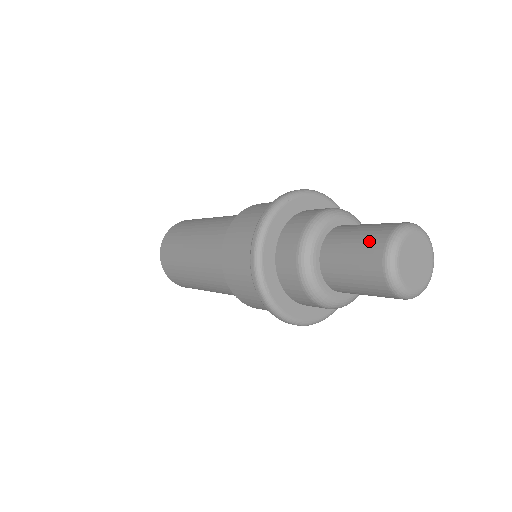
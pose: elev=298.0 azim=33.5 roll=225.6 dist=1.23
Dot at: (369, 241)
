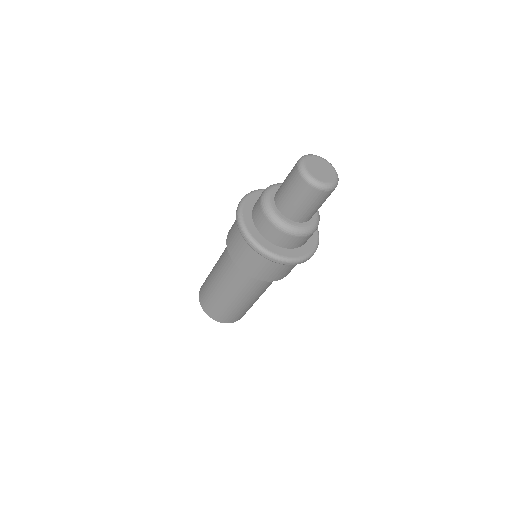
Dot at: (296, 187)
